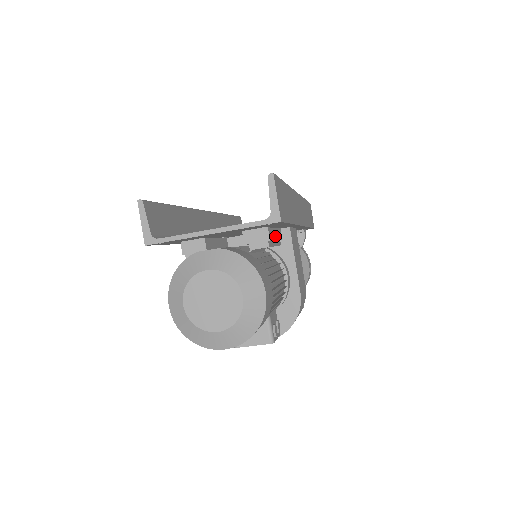
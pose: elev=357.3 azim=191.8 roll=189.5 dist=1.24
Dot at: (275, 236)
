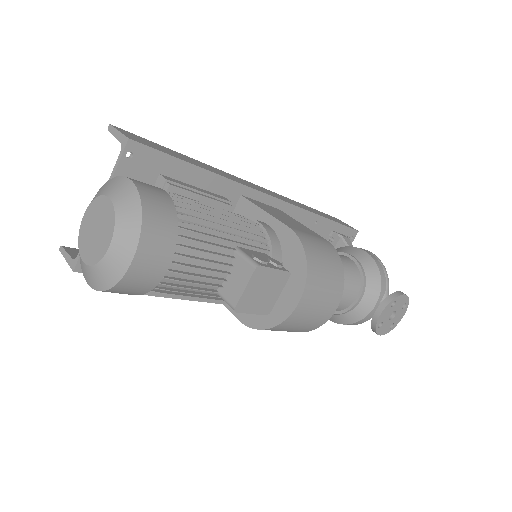
Dot at: (195, 189)
